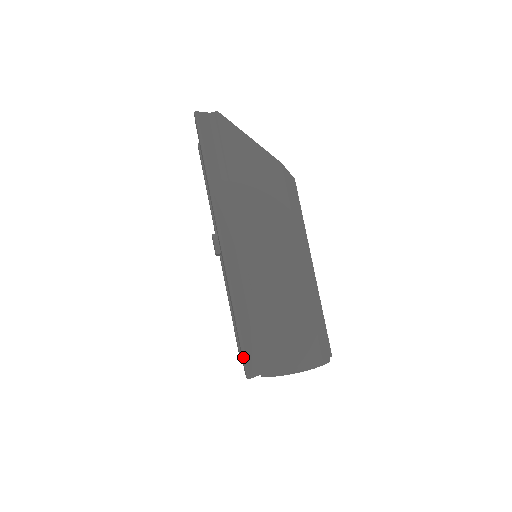
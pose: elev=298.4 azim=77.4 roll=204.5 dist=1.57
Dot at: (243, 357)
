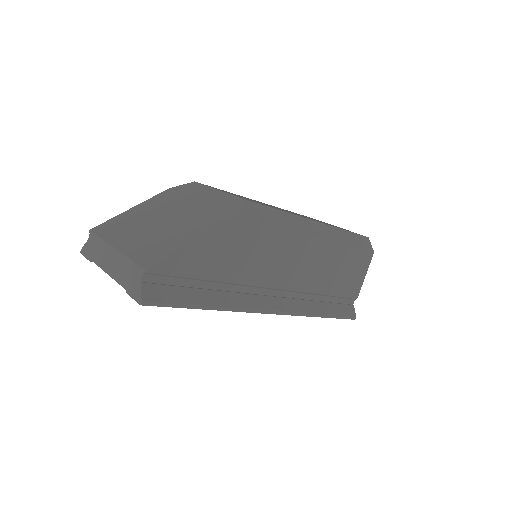
Dot at: occluded
